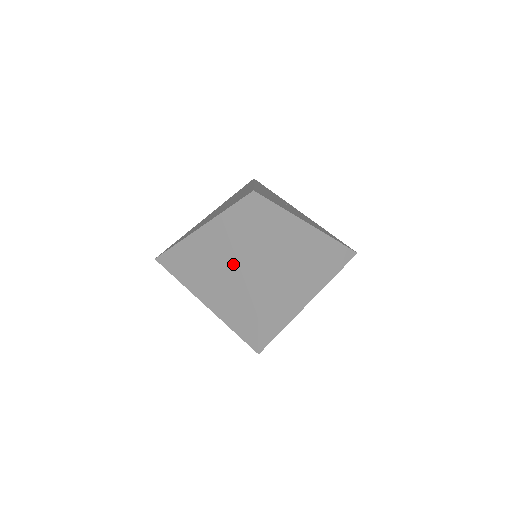
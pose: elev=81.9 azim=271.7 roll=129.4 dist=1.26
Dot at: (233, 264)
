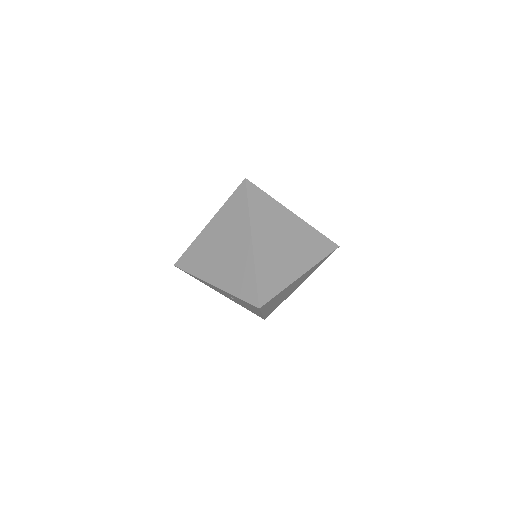
Dot at: (234, 240)
